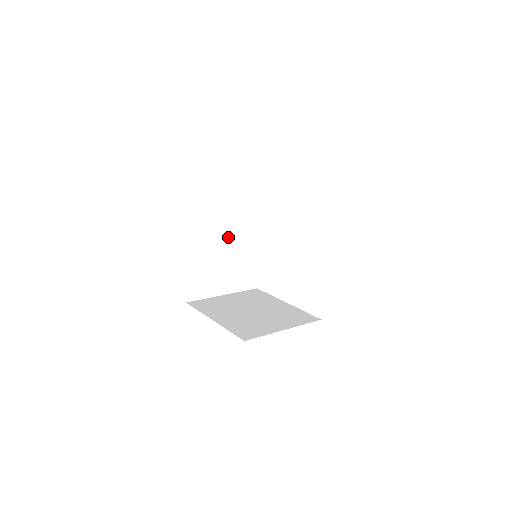
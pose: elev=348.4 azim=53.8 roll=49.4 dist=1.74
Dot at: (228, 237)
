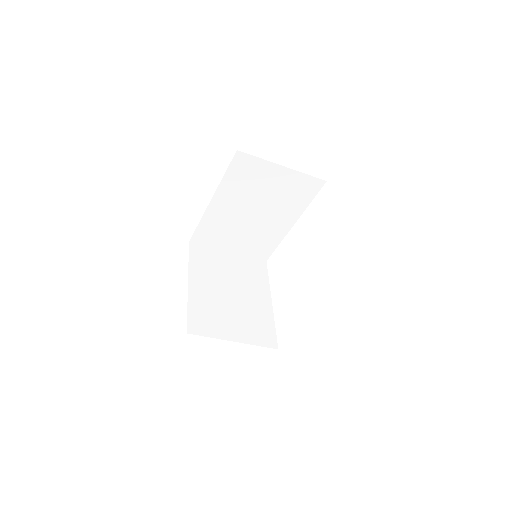
Dot at: (236, 288)
